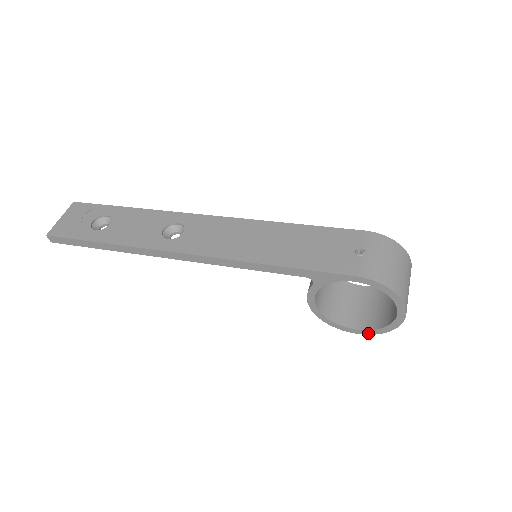
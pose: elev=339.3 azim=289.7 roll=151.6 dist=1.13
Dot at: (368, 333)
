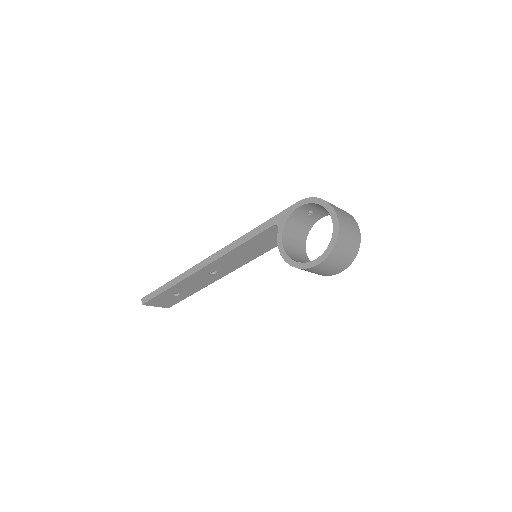
Dot at: (324, 257)
